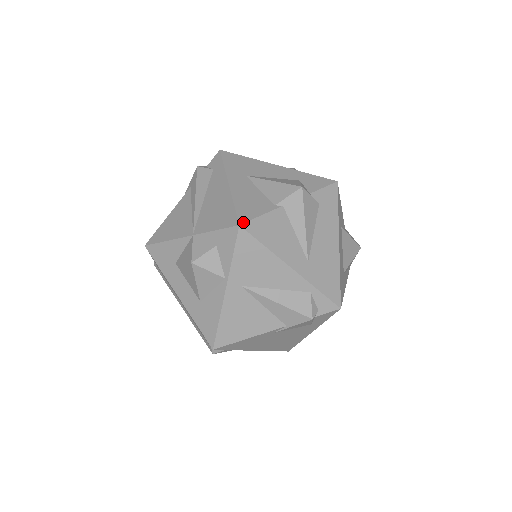
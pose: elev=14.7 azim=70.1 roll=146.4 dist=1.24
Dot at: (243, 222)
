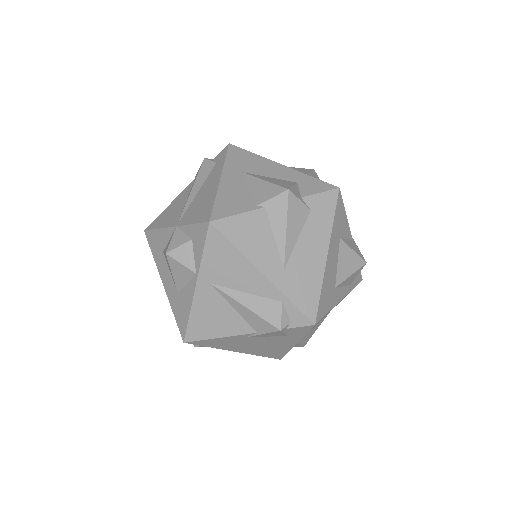
Dot at: (215, 219)
